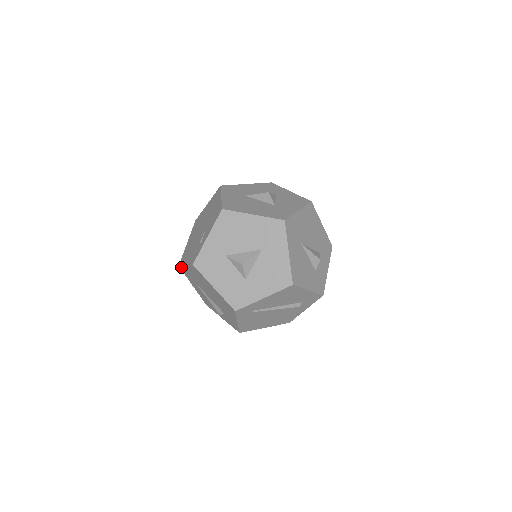
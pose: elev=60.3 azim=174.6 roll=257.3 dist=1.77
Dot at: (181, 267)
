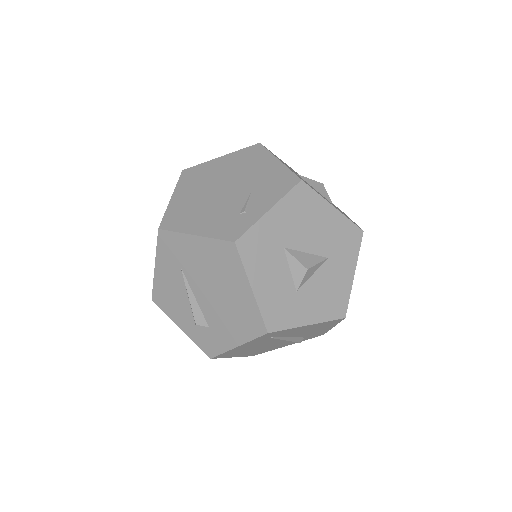
Dot at: (167, 233)
